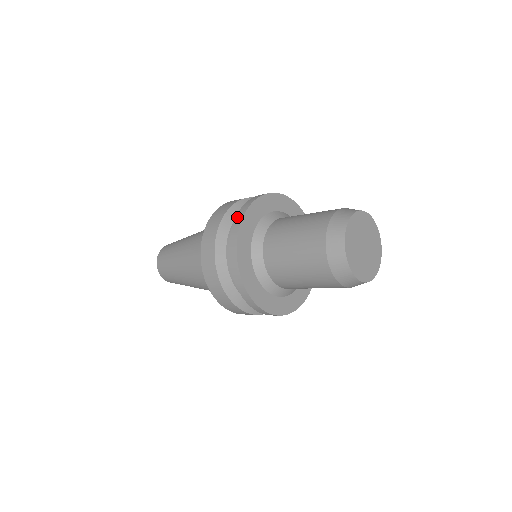
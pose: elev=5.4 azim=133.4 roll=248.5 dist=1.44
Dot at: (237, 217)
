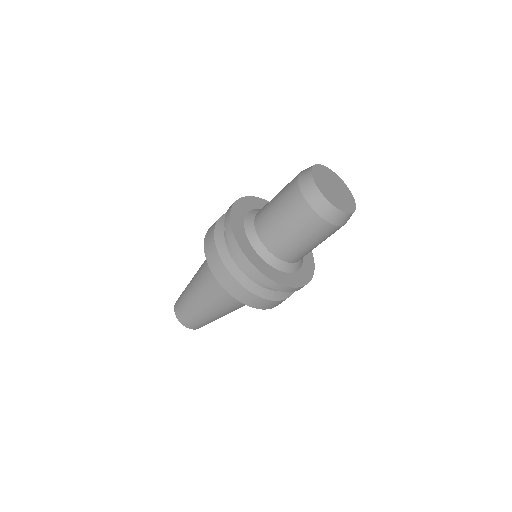
Dot at: occluded
